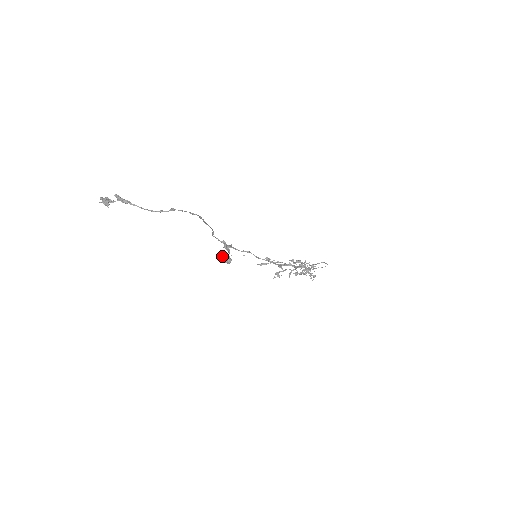
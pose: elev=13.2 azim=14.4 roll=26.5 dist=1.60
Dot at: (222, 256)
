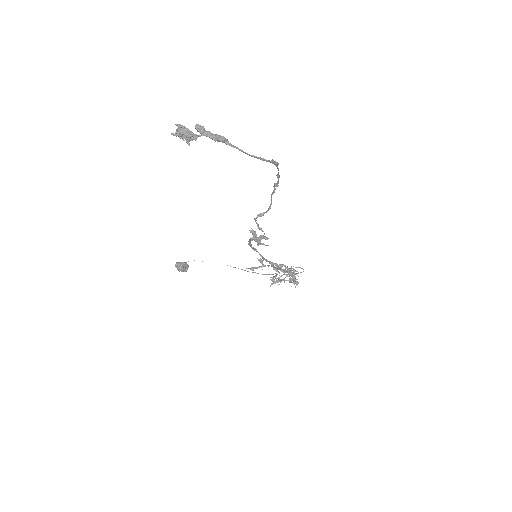
Dot at: (179, 262)
